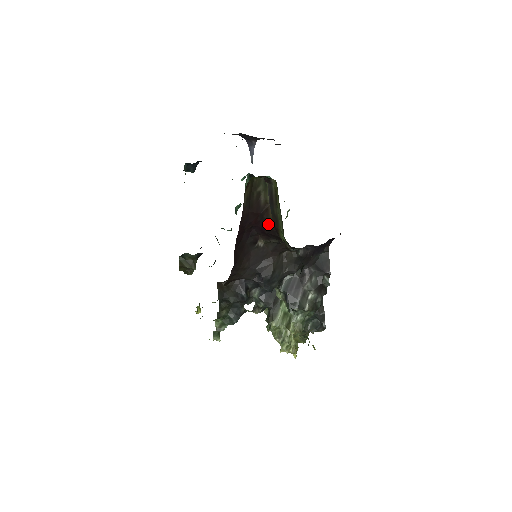
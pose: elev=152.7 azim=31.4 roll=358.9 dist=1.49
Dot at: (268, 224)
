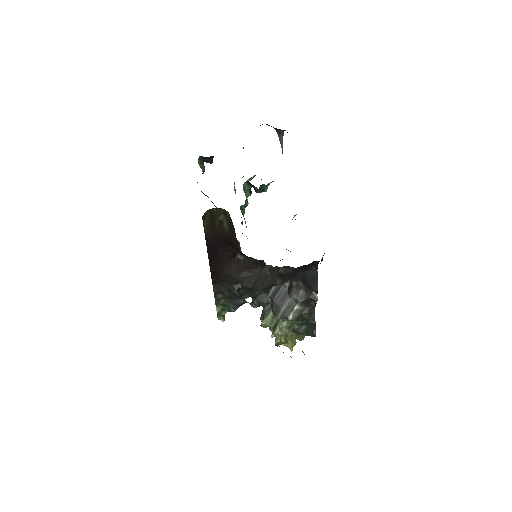
Dot at: (236, 247)
